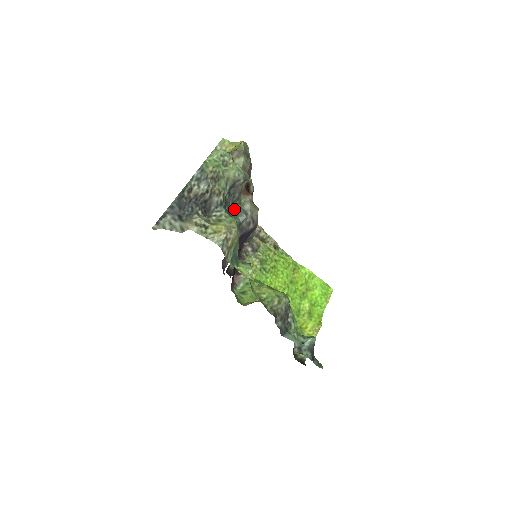
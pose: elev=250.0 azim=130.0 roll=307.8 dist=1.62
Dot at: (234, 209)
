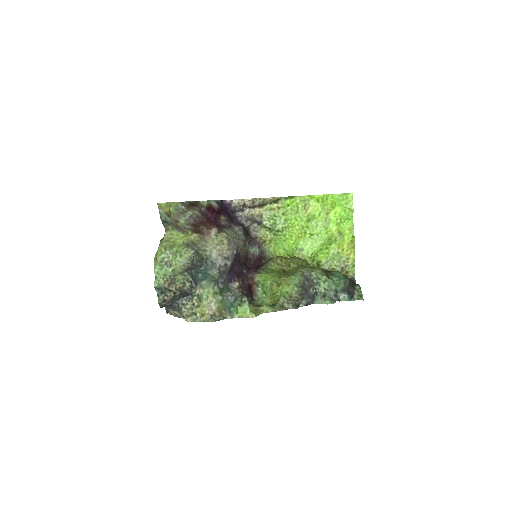
Dot at: (206, 266)
